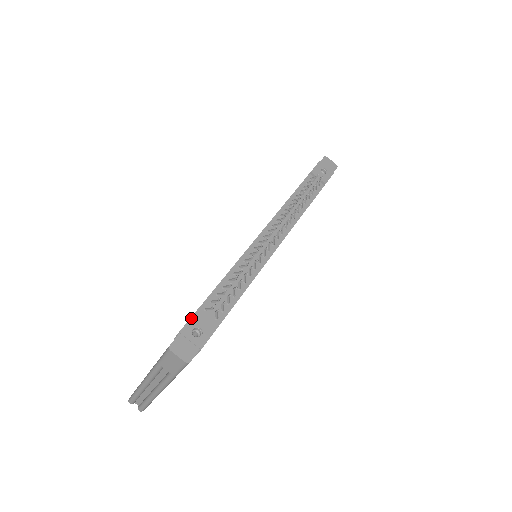
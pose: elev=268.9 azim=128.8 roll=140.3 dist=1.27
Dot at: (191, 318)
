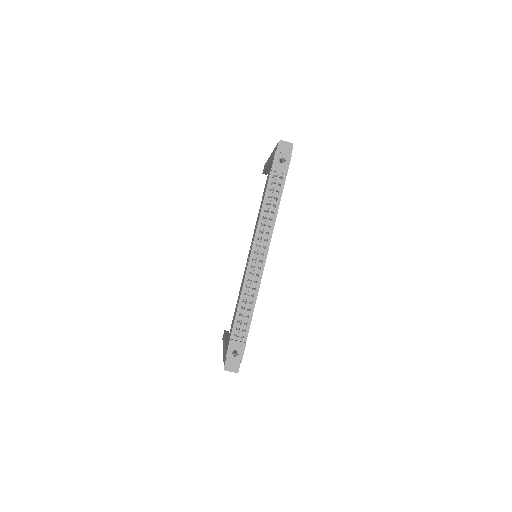
Dot at: (228, 347)
